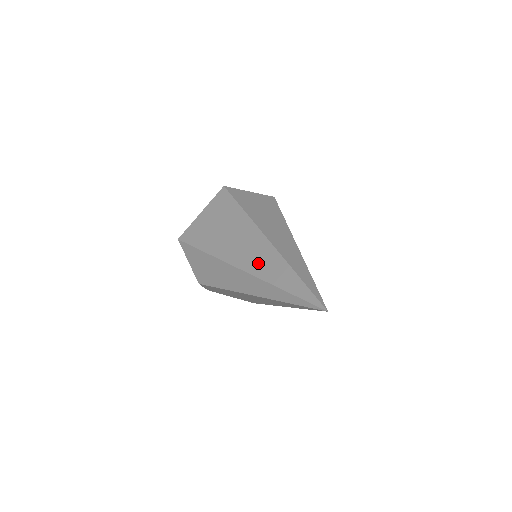
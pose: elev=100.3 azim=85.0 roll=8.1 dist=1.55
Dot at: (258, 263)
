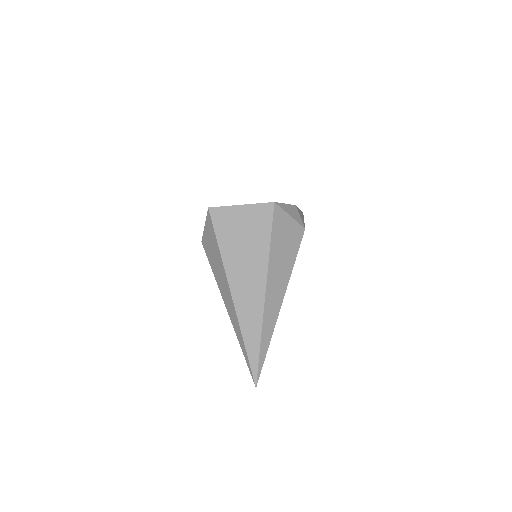
Dot at: (245, 308)
